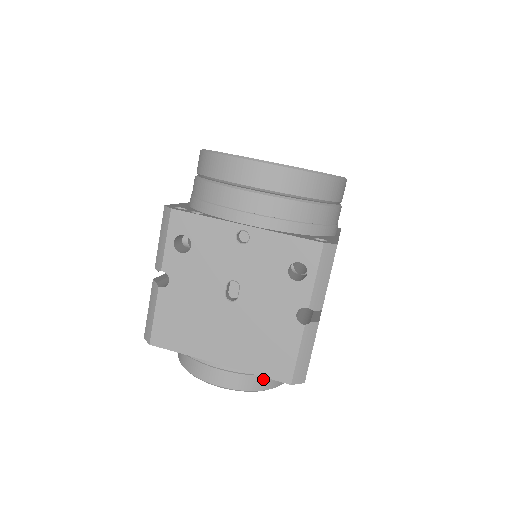
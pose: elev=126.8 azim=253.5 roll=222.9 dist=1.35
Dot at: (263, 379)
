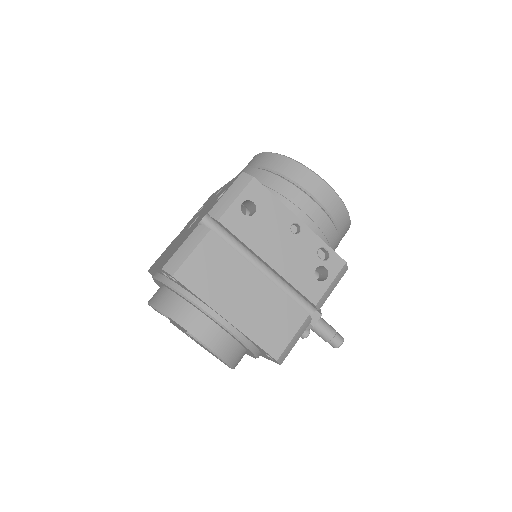
Dot at: (171, 303)
